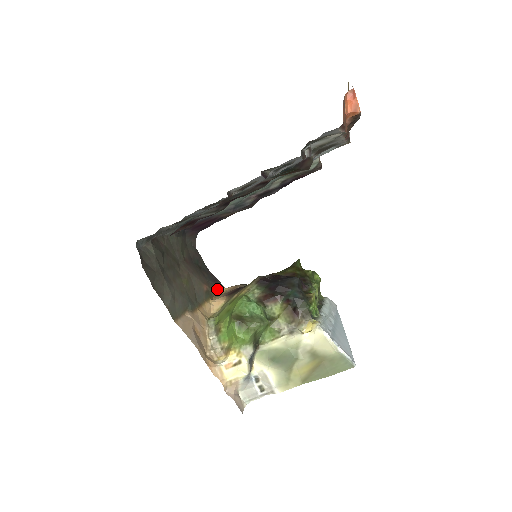
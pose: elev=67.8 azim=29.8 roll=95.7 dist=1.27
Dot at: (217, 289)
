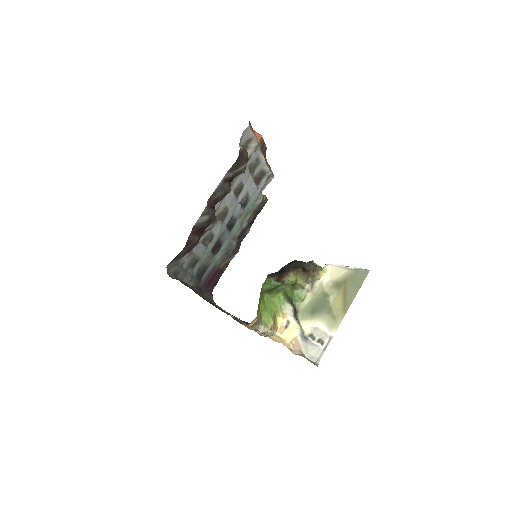
Dot at: occluded
